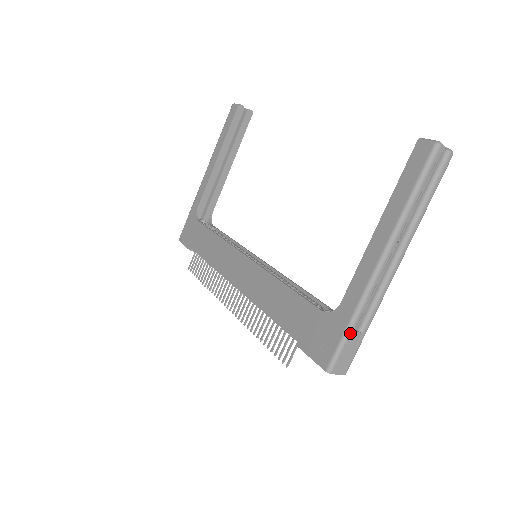
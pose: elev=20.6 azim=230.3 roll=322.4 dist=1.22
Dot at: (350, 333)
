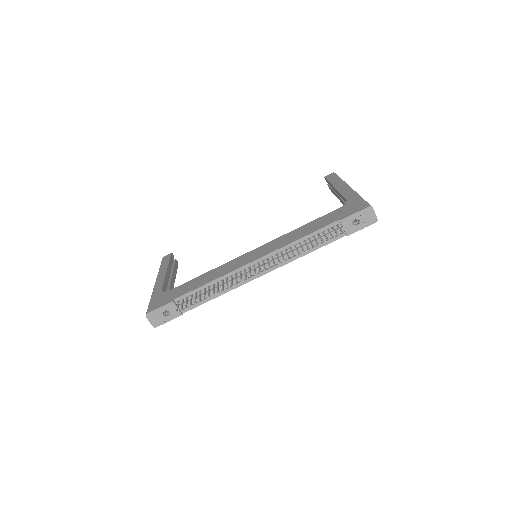
Dot at: occluded
